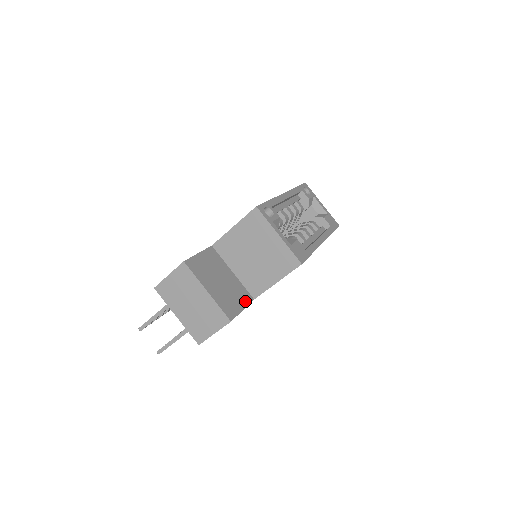
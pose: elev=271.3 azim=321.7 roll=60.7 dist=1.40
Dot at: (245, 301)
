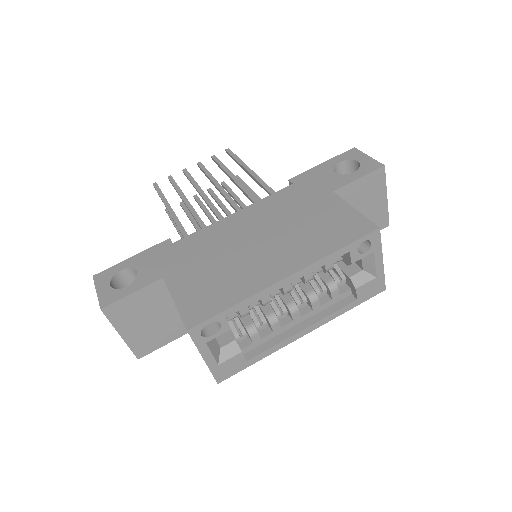
Dot at: (176, 335)
